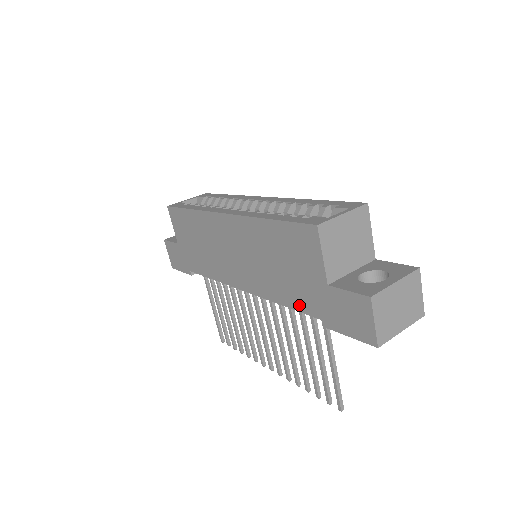
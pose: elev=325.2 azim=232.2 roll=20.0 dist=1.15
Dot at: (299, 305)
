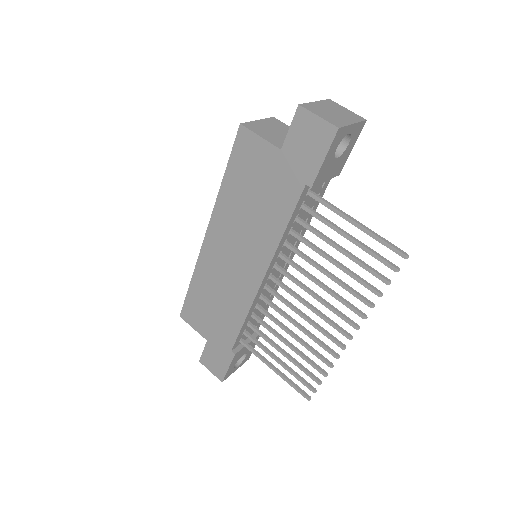
Dot at: (289, 204)
